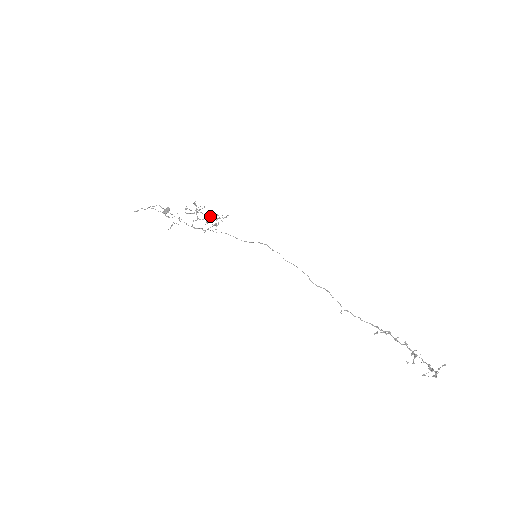
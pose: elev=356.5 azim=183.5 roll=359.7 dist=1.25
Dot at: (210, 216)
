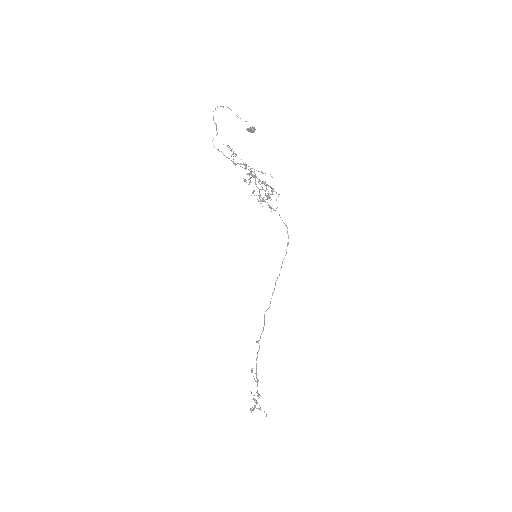
Dot at: (266, 188)
